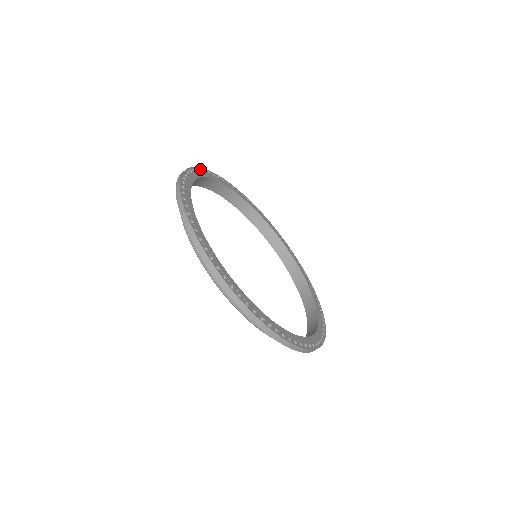
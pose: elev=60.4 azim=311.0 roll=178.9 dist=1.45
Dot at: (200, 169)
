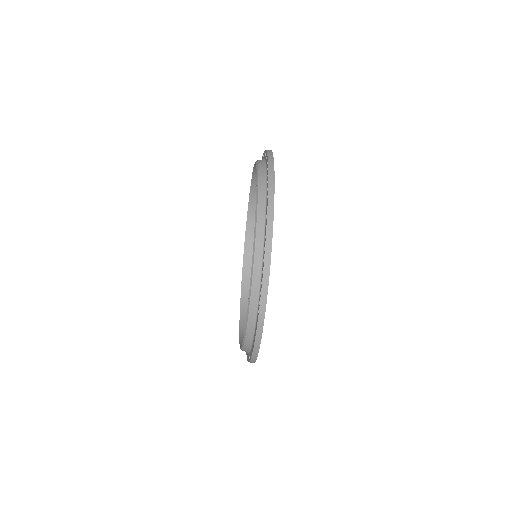
Dot at: occluded
